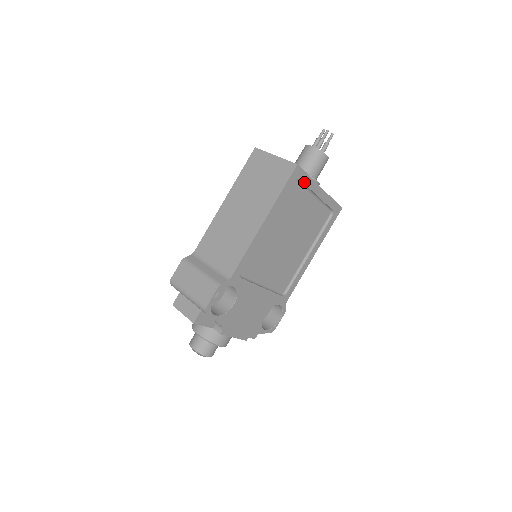
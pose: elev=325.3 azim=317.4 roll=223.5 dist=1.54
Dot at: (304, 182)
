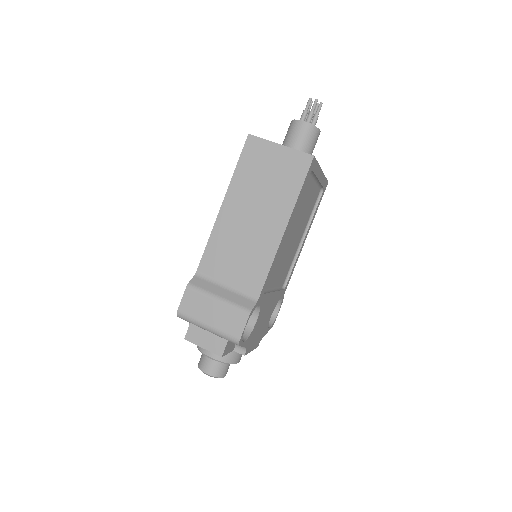
Dot at: (314, 171)
